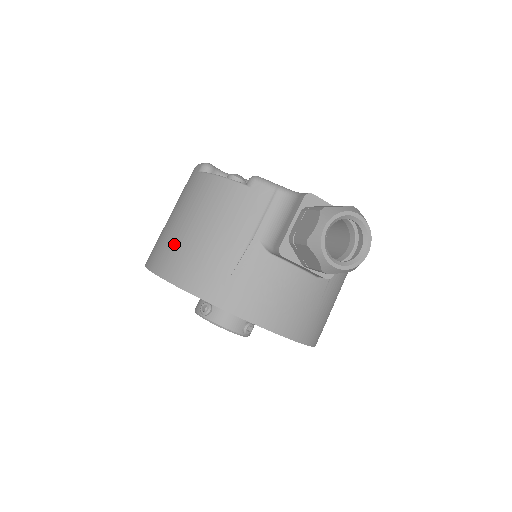
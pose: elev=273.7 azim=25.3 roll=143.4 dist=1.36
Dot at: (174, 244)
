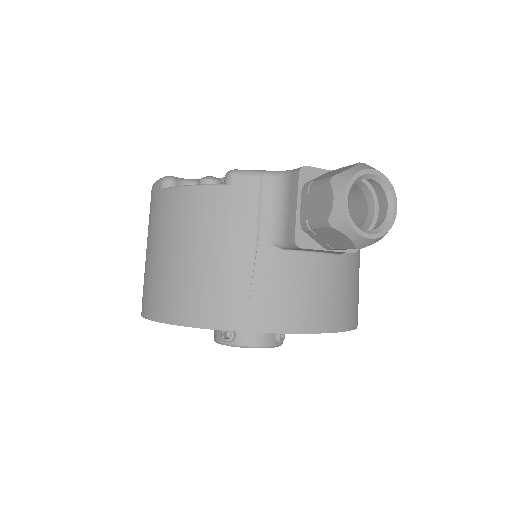
Dot at: (169, 281)
